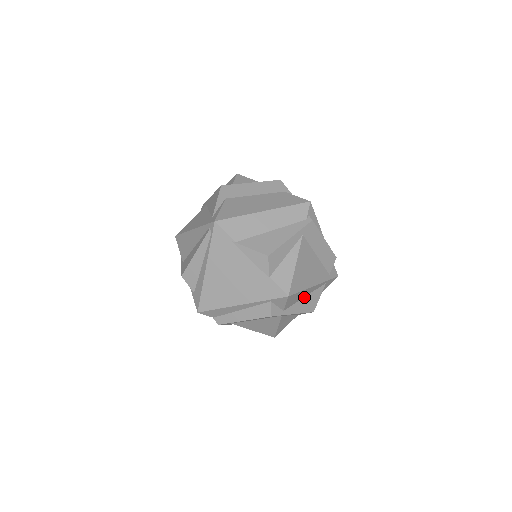
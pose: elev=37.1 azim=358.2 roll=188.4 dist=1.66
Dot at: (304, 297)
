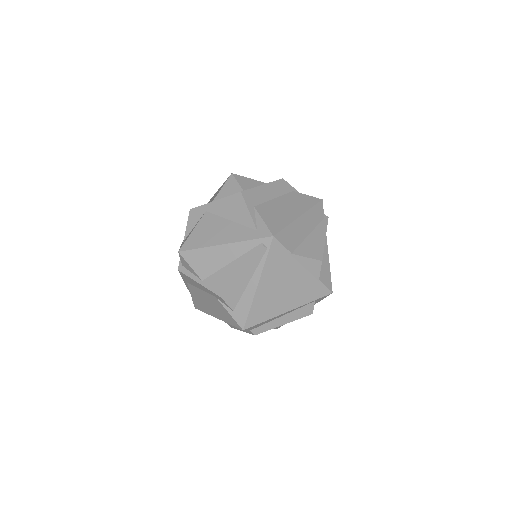
Dot at: occluded
